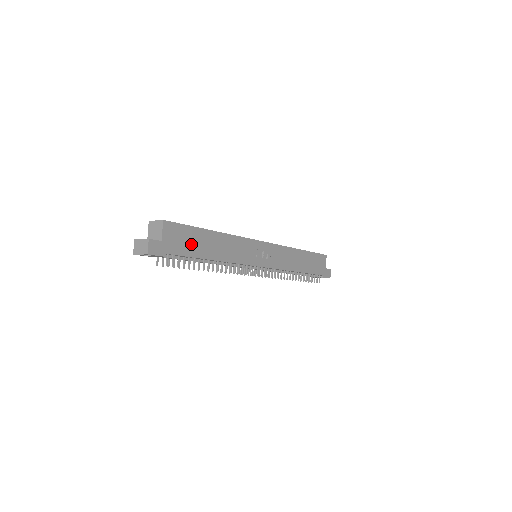
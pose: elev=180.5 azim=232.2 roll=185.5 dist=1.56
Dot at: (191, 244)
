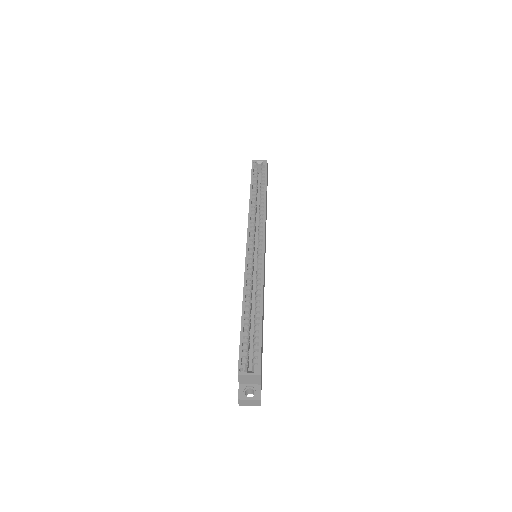
Dot at: occluded
